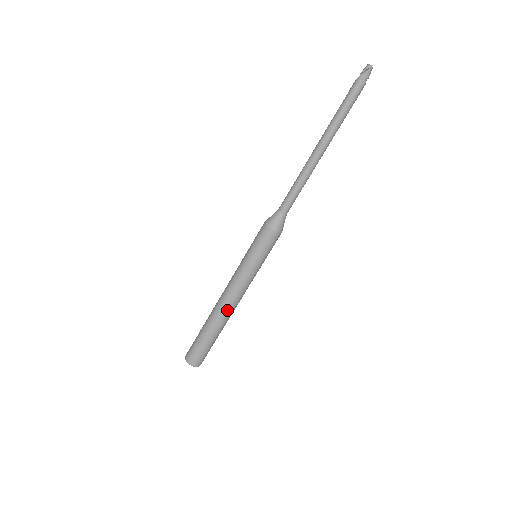
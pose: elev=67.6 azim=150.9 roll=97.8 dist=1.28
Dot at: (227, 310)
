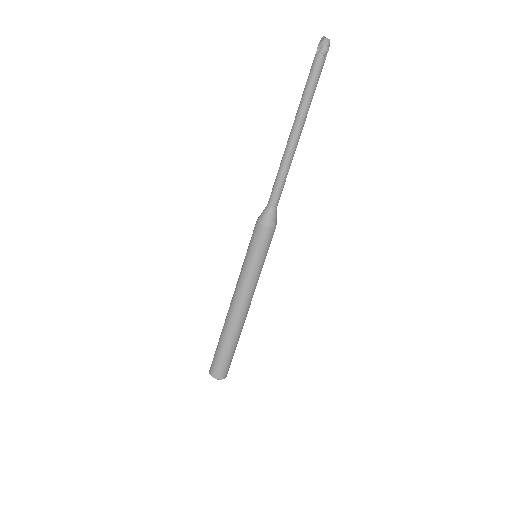
Dot at: (234, 314)
